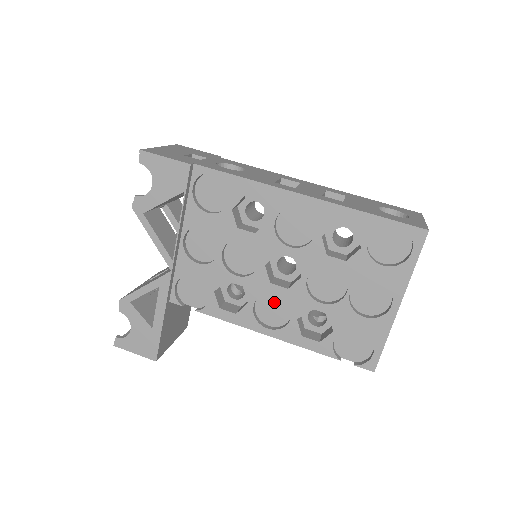
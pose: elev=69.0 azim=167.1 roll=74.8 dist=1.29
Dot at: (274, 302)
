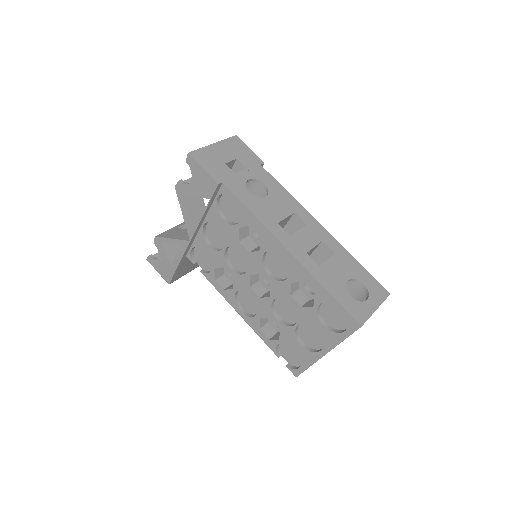
Dot at: (251, 298)
